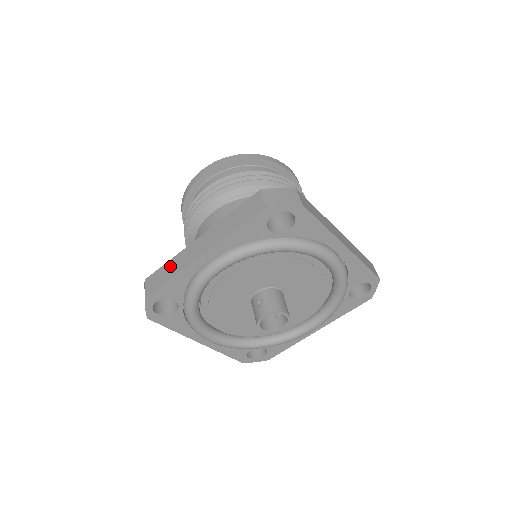
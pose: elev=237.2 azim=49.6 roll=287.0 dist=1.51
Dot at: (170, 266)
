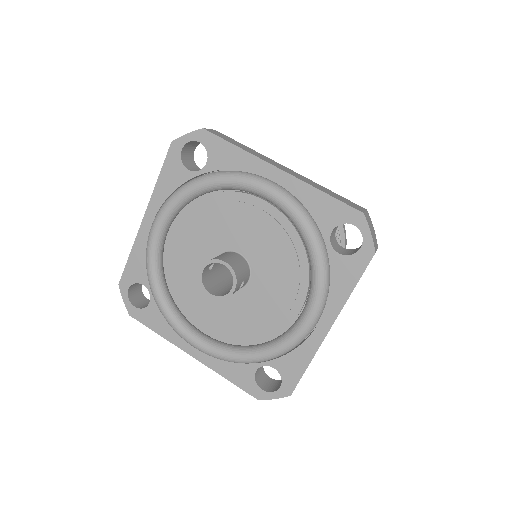
Dot at: occluded
